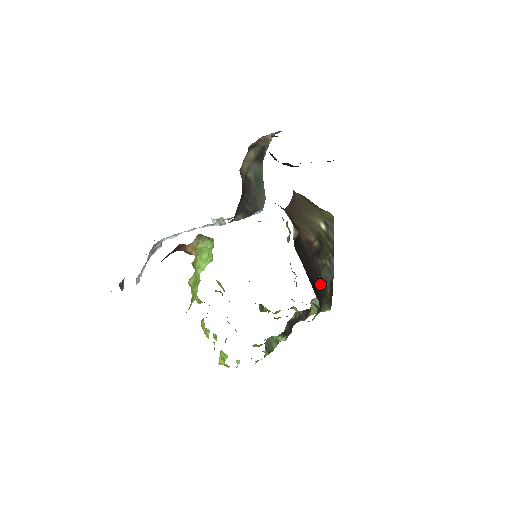
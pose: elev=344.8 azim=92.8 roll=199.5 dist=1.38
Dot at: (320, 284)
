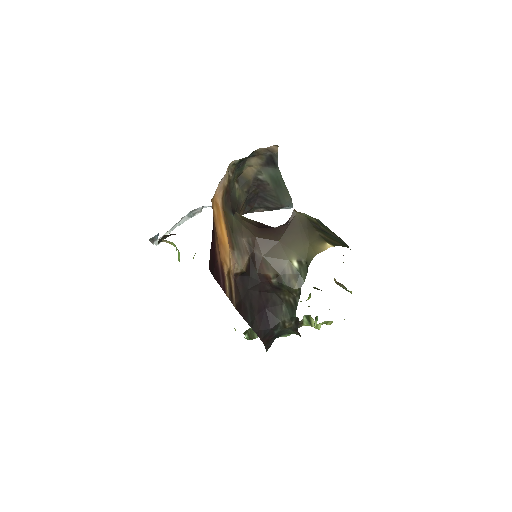
Dot at: (276, 316)
